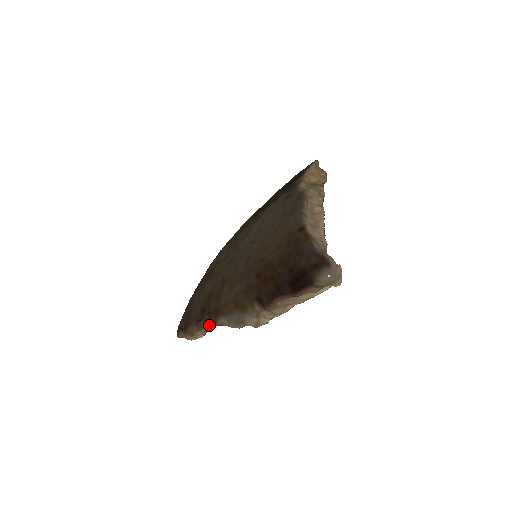
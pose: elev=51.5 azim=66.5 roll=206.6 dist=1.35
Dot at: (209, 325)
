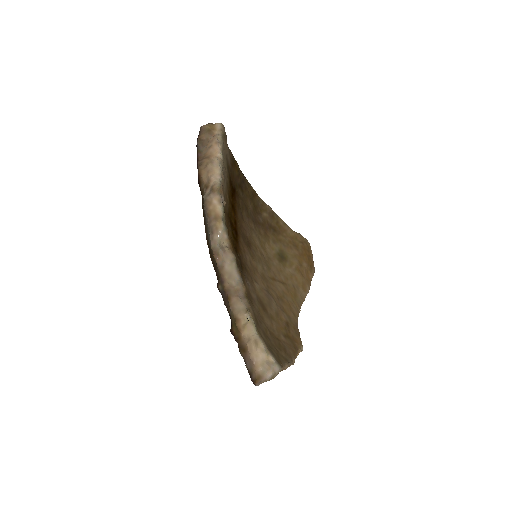
Dot at: (228, 282)
